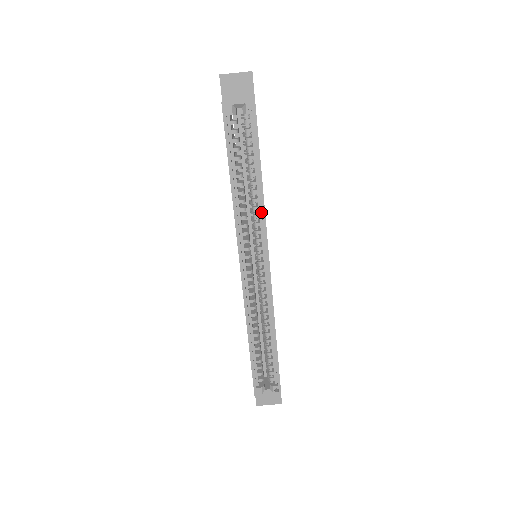
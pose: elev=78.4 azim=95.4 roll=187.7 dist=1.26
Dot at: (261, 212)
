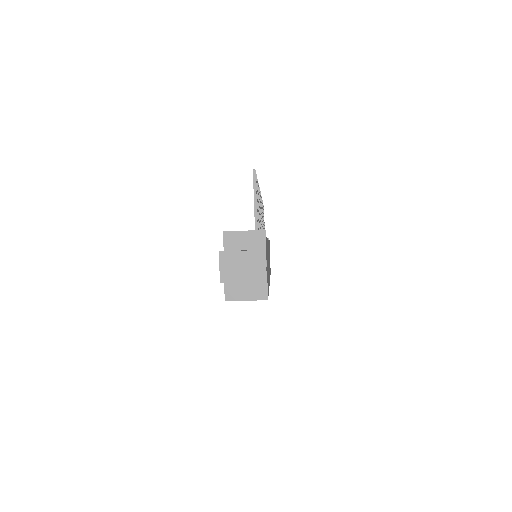
Dot at: occluded
